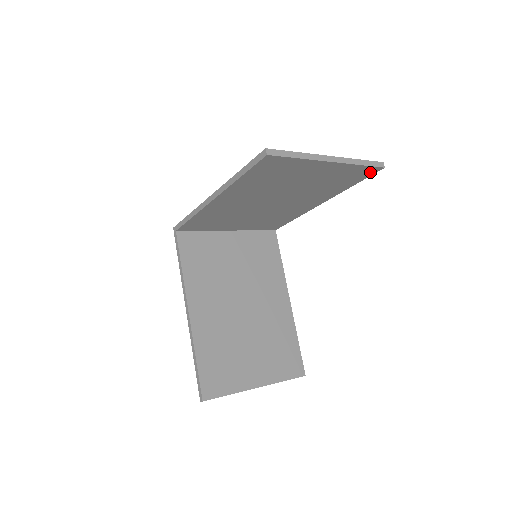
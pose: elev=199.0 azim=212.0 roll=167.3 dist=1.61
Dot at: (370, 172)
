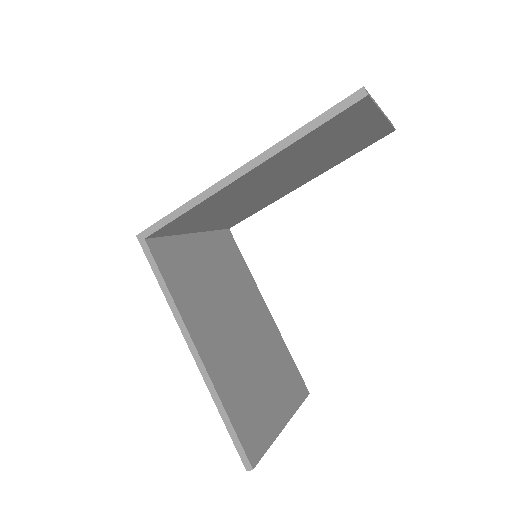
Dot at: (382, 136)
